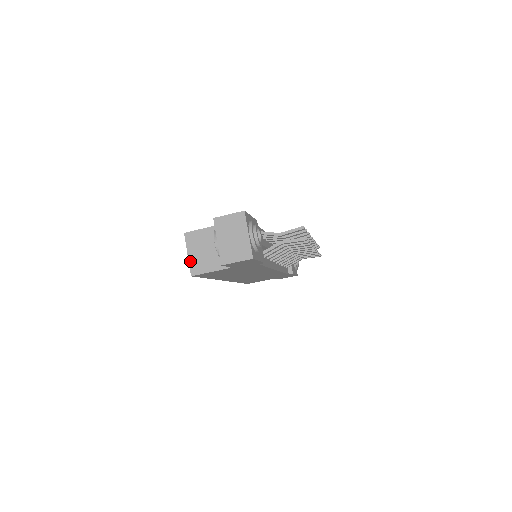
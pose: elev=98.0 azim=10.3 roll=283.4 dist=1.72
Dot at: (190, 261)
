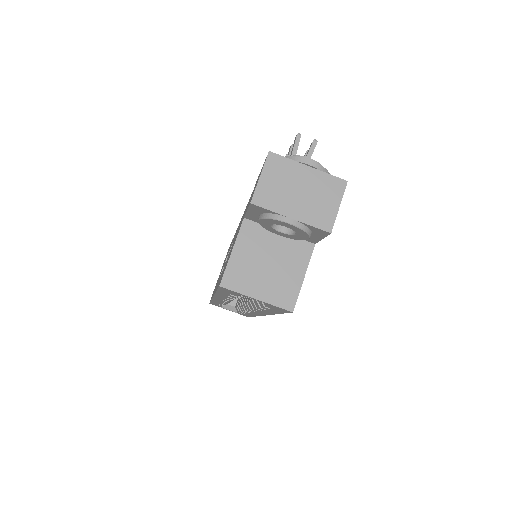
Dot at: (269, 301)
